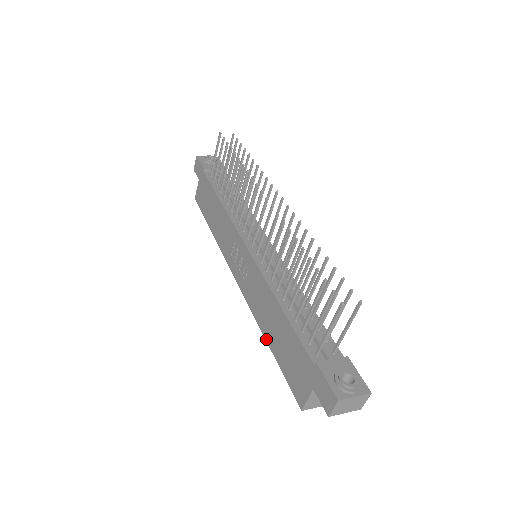
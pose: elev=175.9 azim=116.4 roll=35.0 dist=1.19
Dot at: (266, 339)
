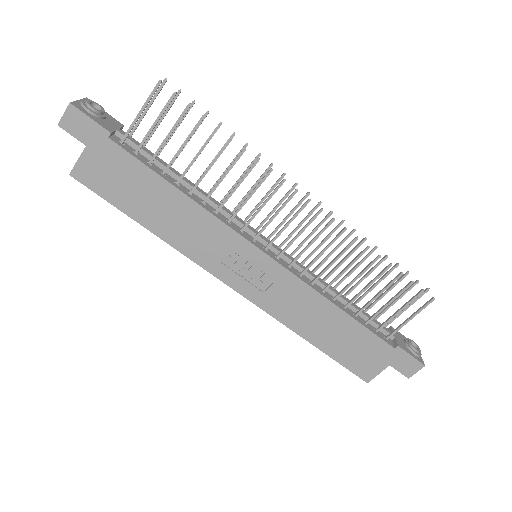
Dot at: (308, 340)
